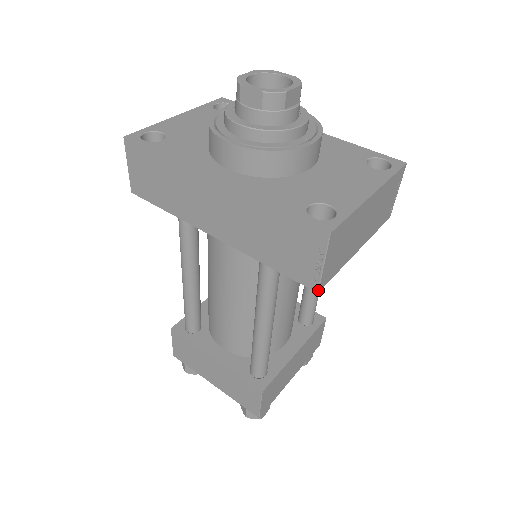
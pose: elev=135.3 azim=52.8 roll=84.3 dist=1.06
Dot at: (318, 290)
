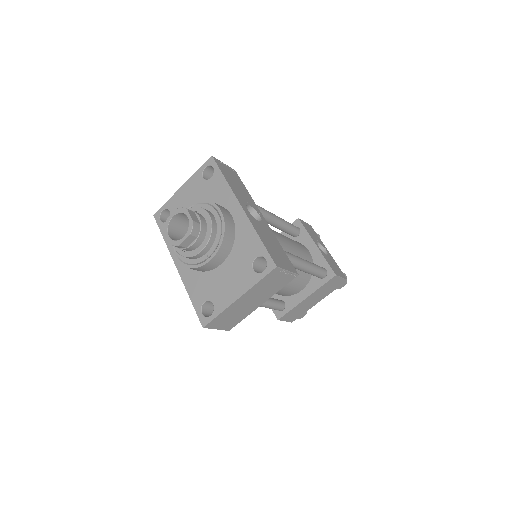
Dot at: occluded
